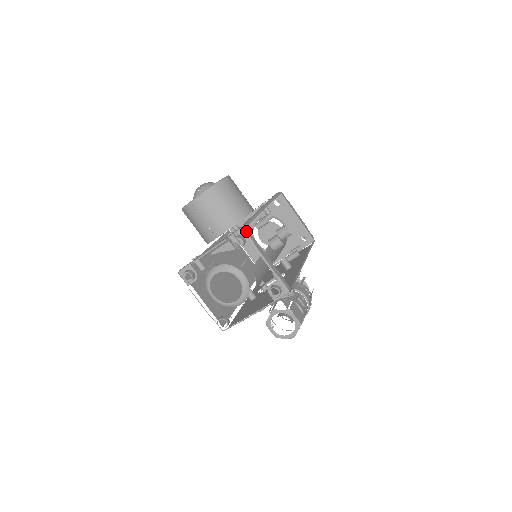
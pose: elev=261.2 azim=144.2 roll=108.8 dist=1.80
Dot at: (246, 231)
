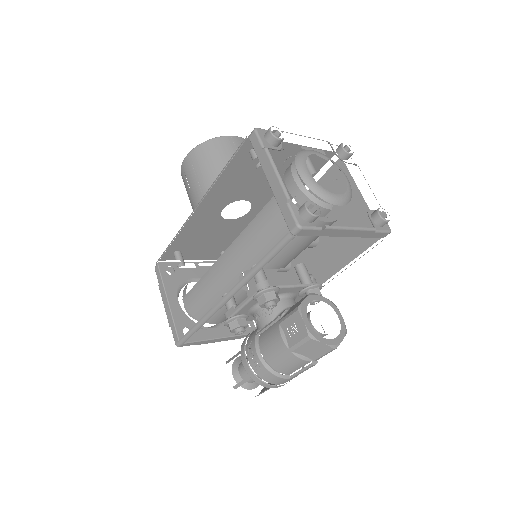
Dot at: occluded
